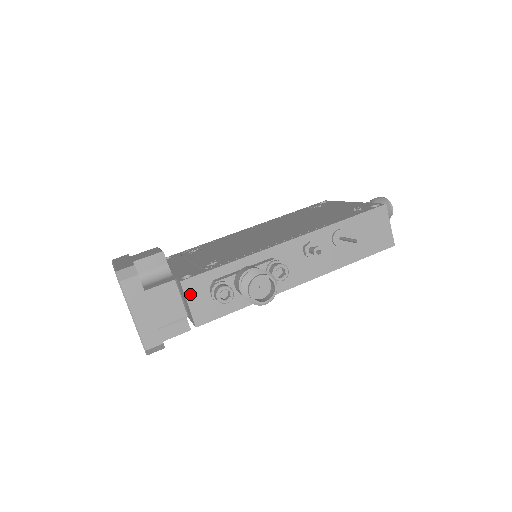
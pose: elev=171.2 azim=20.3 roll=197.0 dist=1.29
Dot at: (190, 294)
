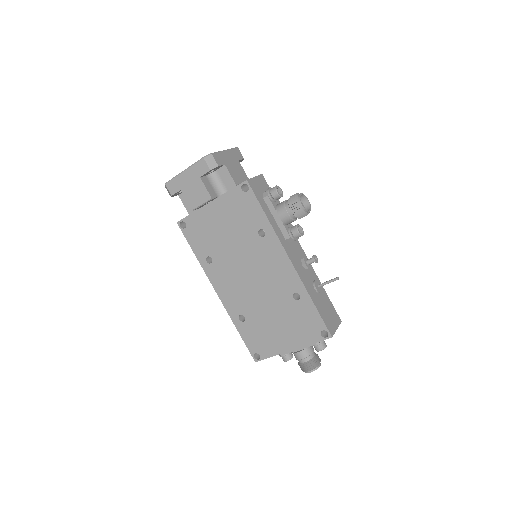
Dot at: (259, 179)
